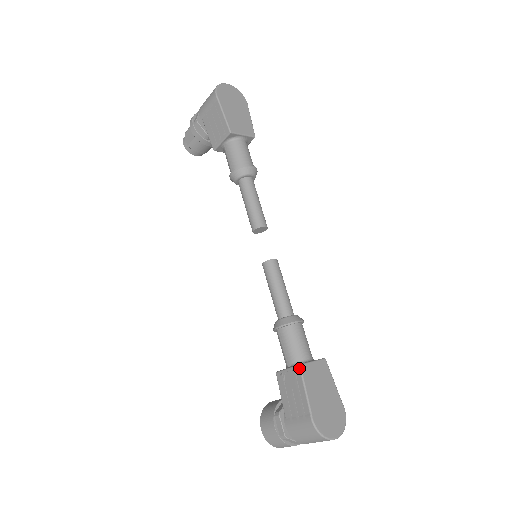
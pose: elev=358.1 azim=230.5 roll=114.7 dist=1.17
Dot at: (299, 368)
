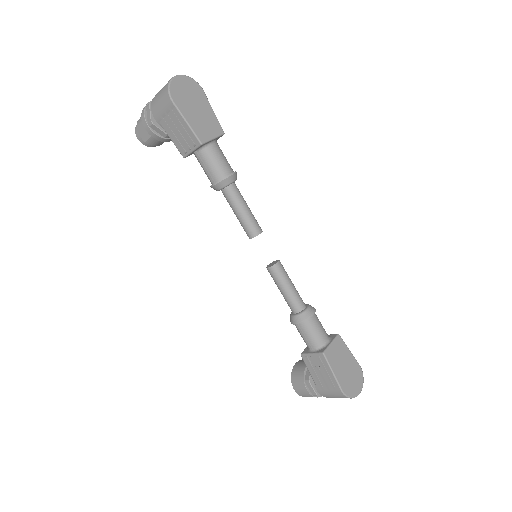
Dot at: (323, 356)
